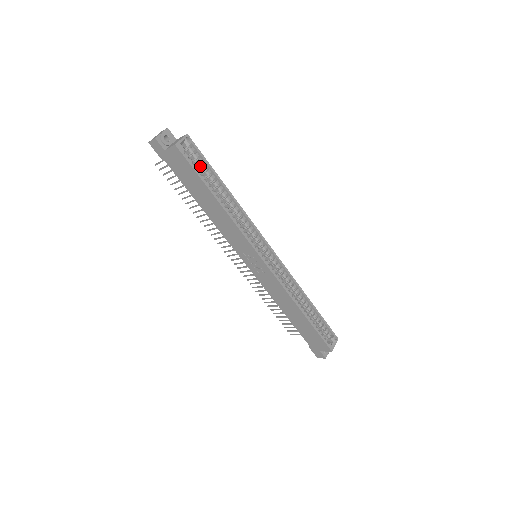
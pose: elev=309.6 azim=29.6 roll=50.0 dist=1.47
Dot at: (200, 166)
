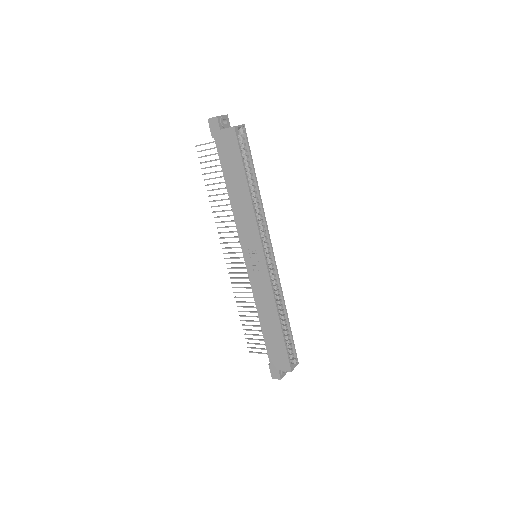
Dot at: (243, 155)
